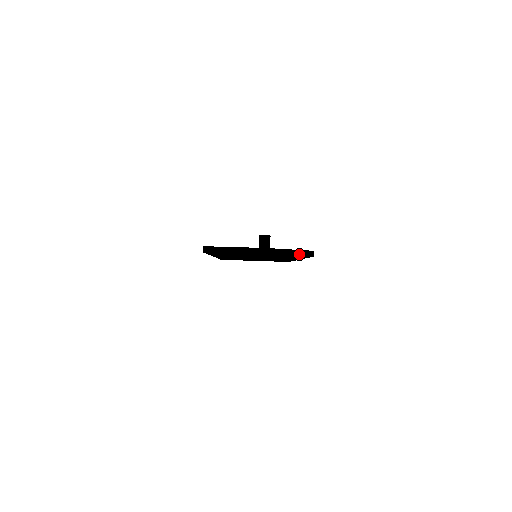
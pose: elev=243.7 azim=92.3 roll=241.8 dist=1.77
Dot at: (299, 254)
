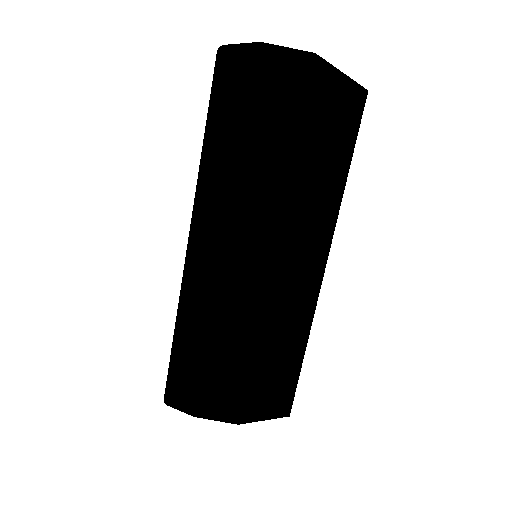
Dot at: (348, 77)
